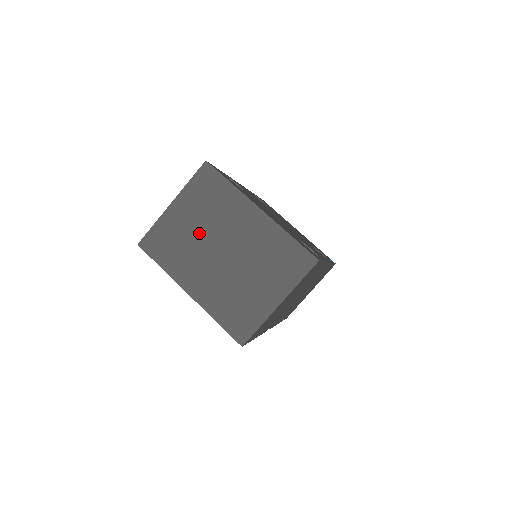
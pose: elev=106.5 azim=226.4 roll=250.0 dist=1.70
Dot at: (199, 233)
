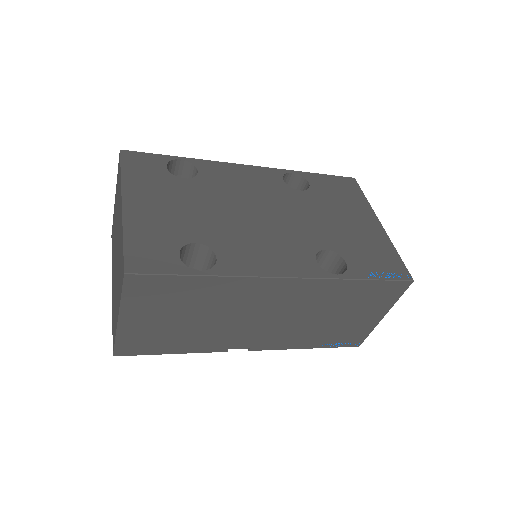
Dot at: occluded
